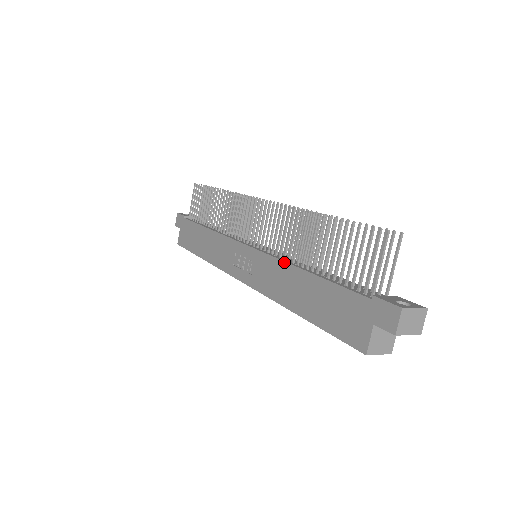
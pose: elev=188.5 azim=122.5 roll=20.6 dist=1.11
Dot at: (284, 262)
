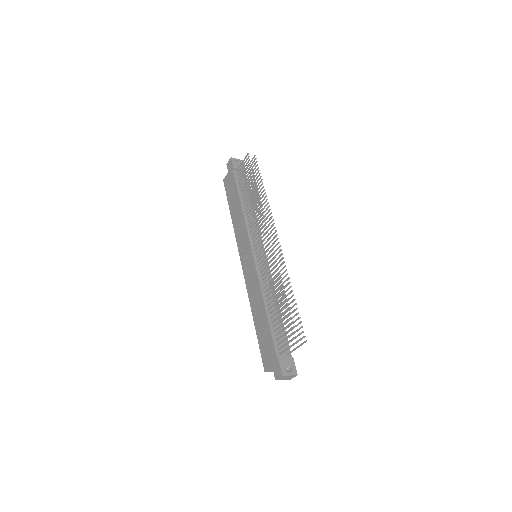
Dot at: (261, 290)
